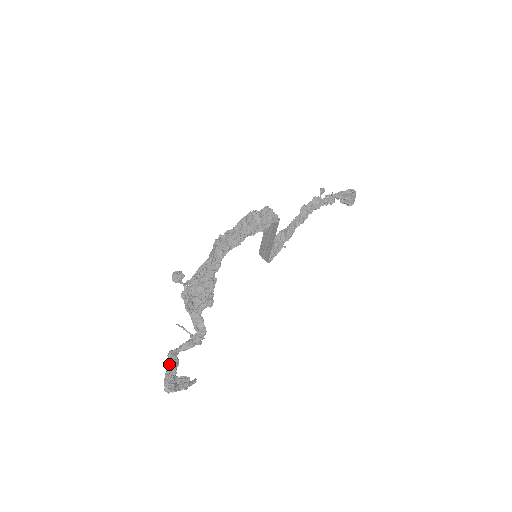
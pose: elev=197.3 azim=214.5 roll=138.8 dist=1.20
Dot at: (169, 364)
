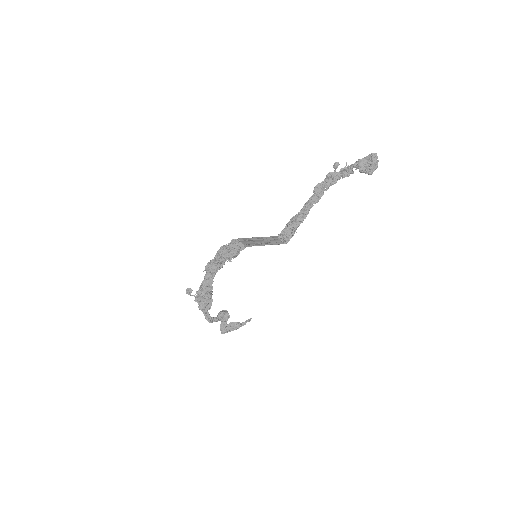
Dot at: occluded
